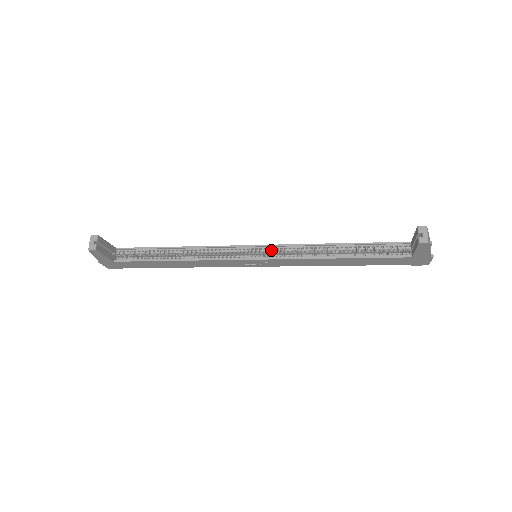
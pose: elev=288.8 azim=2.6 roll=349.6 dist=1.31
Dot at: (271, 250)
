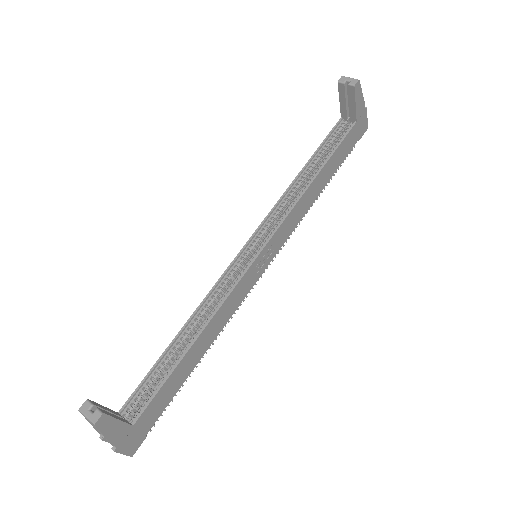
Dot at: (262, 232)
